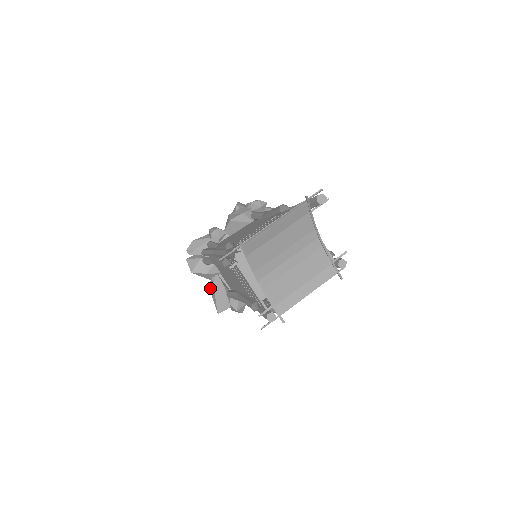
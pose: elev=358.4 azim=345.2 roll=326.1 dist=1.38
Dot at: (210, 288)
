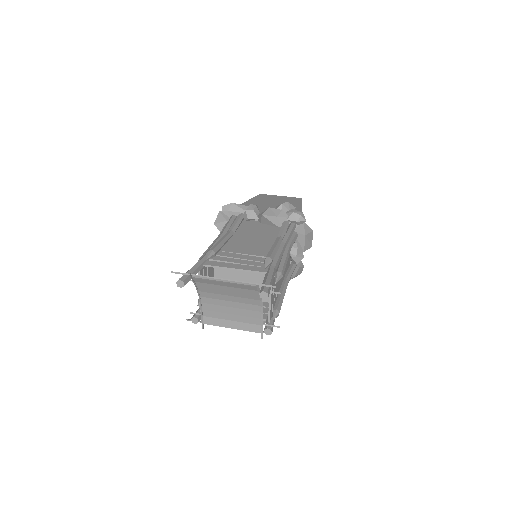
Dot at: occluded
